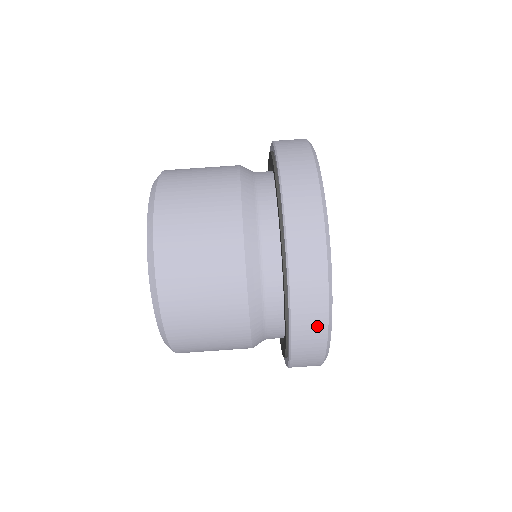
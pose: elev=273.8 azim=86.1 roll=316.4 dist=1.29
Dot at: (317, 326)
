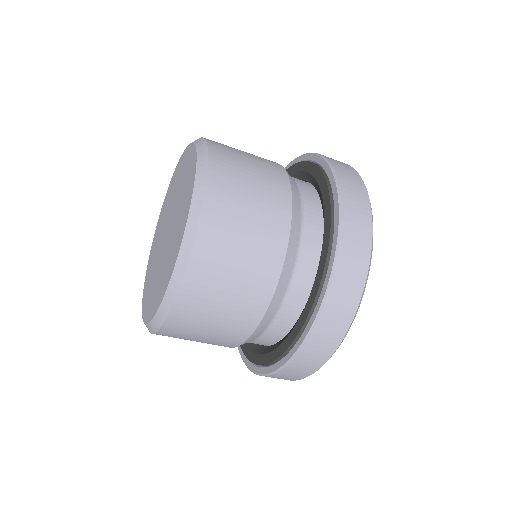
Dot at: occluded
